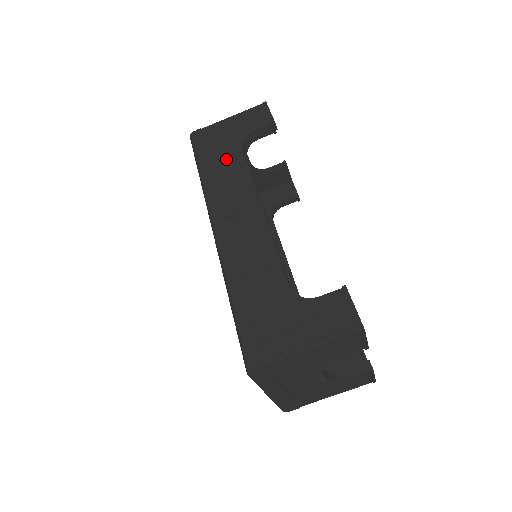
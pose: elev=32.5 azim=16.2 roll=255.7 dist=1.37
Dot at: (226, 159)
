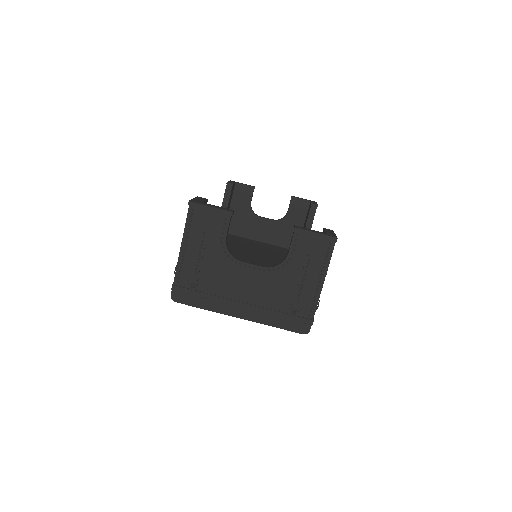
Dot at: occluded
